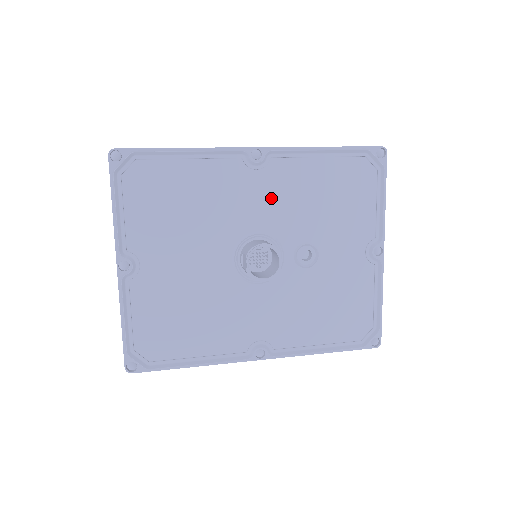
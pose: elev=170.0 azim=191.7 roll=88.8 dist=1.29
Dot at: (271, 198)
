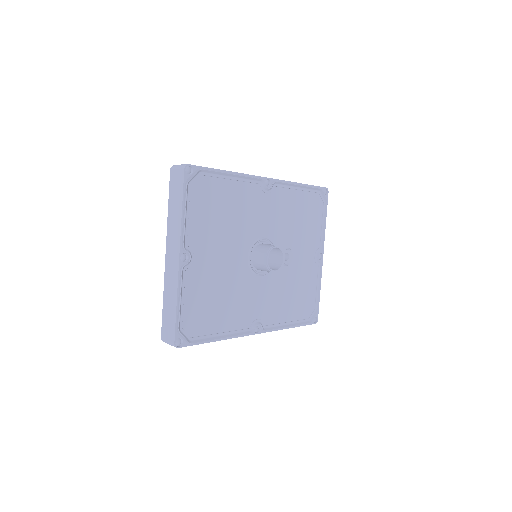
Dot at: (272, 214)
